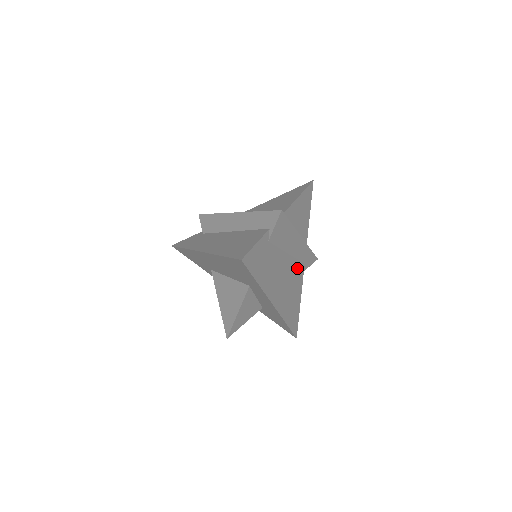
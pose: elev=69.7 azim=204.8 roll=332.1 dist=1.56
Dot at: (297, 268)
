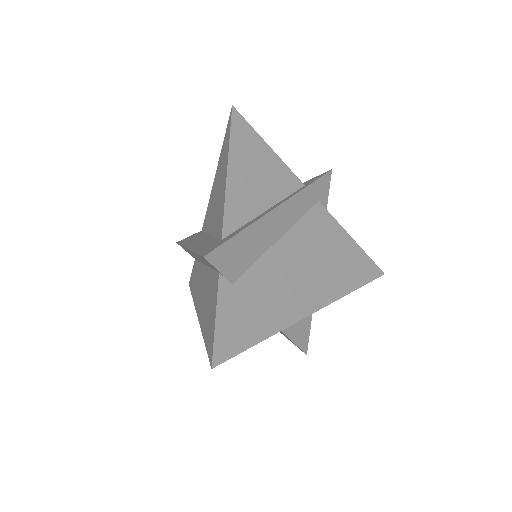
Dot at: (311, 224)
